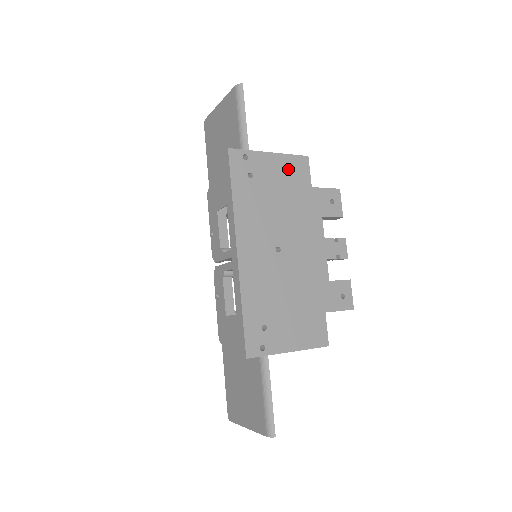
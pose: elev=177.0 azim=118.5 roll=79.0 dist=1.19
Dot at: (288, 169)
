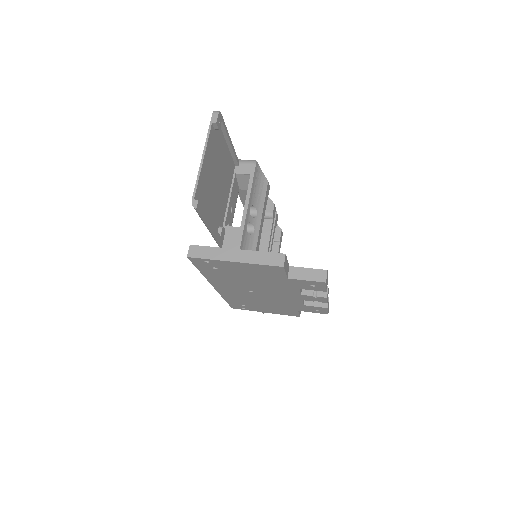
Dot at: (257, 270)
